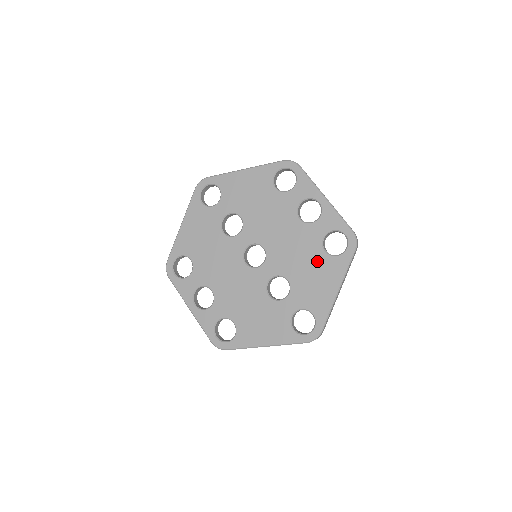
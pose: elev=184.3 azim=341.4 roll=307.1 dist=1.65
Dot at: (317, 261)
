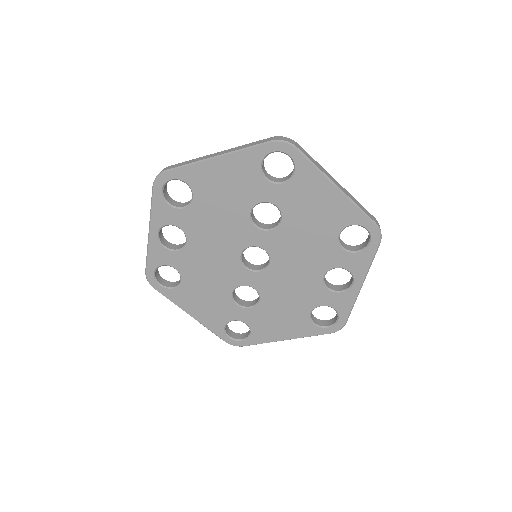
Dot at: (297, 313)
